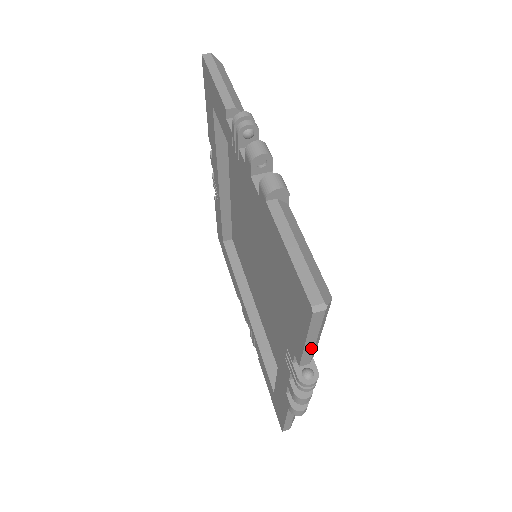
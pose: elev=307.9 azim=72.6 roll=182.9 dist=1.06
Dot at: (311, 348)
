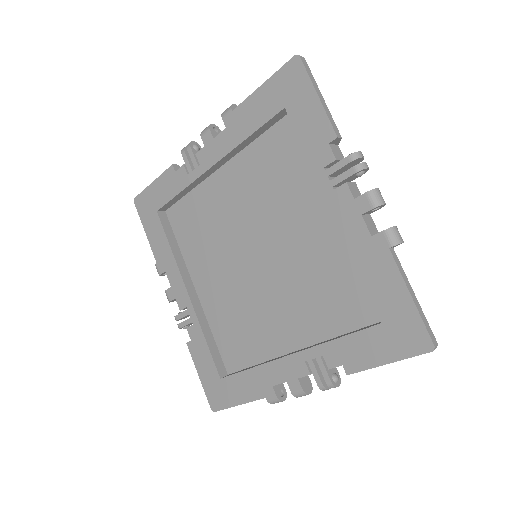
Dot at: (327, 109)
